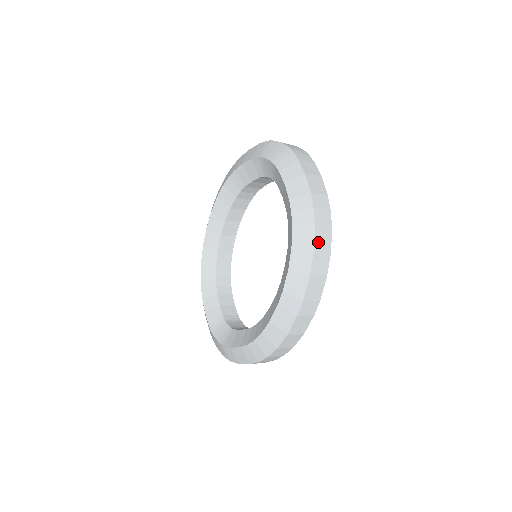
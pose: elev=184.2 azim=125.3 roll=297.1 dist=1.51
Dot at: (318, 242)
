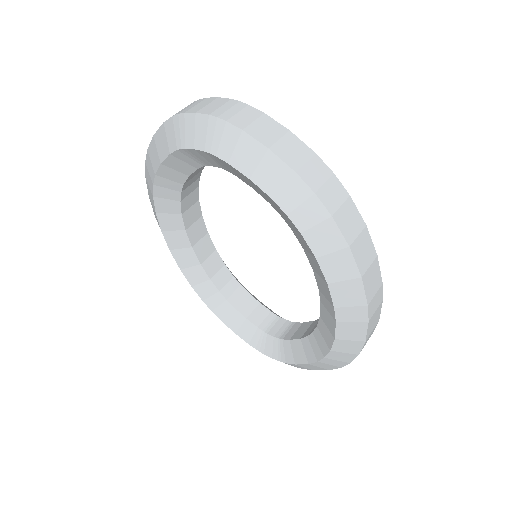
Dot at: (347, 231)
